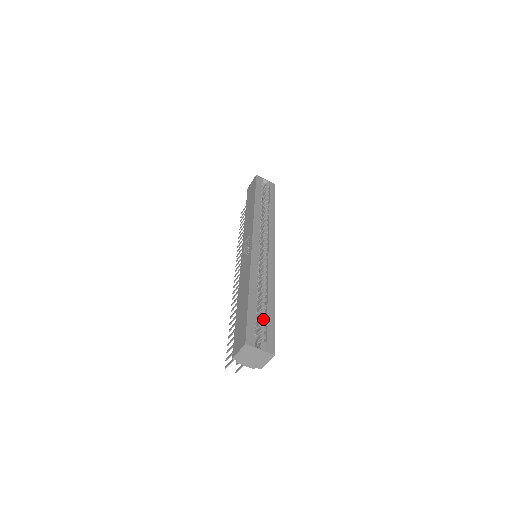
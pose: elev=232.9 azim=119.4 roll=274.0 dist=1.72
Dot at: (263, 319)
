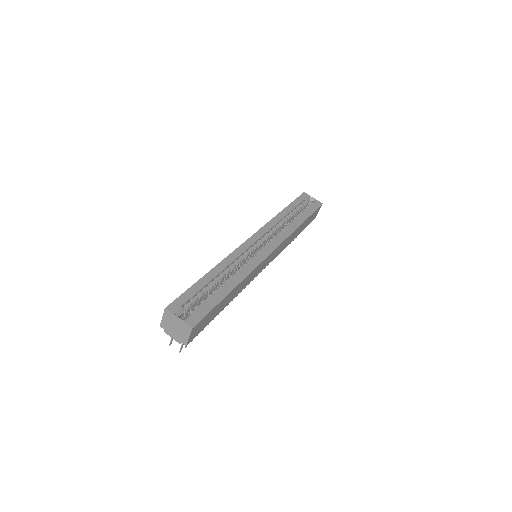
Dot at: (207, 298)
